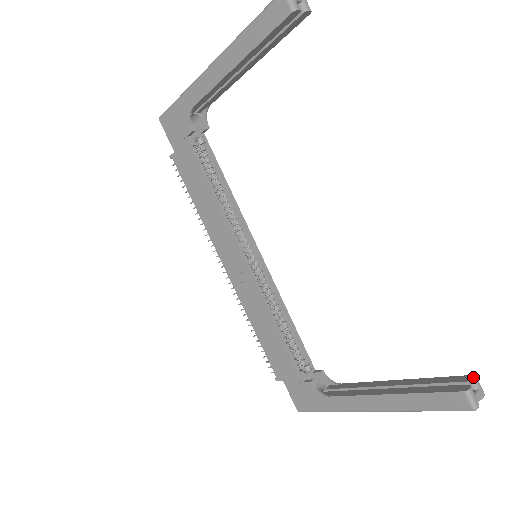
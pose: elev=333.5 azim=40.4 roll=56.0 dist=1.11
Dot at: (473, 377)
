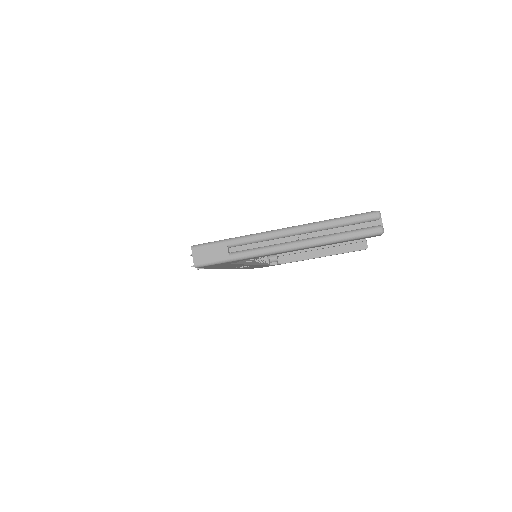
Dot at: (365, 238)
